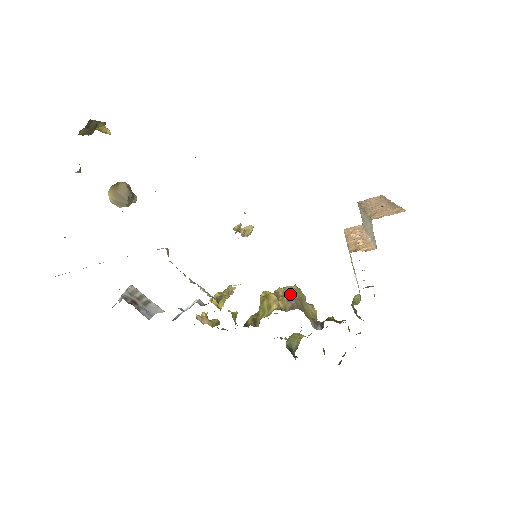
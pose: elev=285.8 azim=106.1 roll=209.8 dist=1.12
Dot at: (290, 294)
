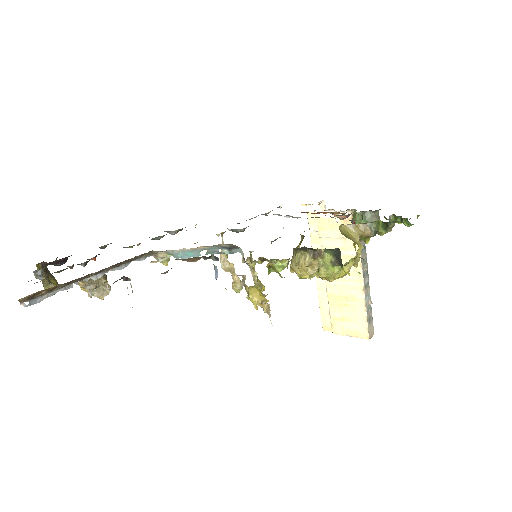
Dot at: occluded
